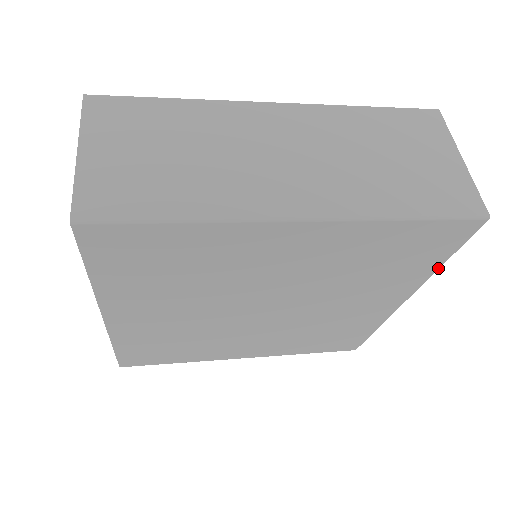
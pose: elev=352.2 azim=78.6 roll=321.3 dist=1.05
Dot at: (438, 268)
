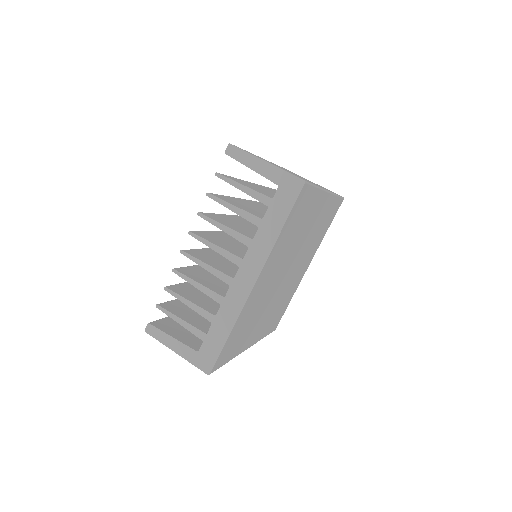
Dot at: occluded
